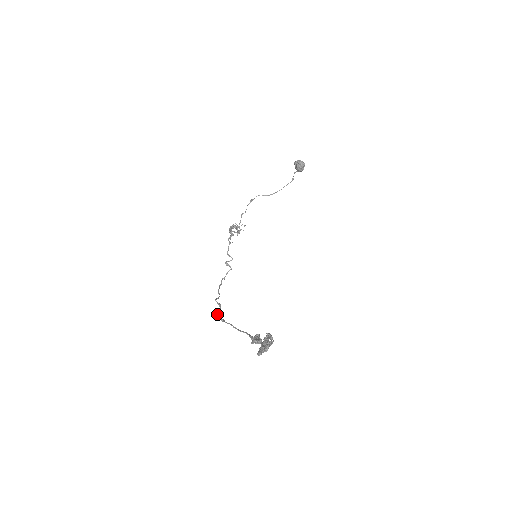
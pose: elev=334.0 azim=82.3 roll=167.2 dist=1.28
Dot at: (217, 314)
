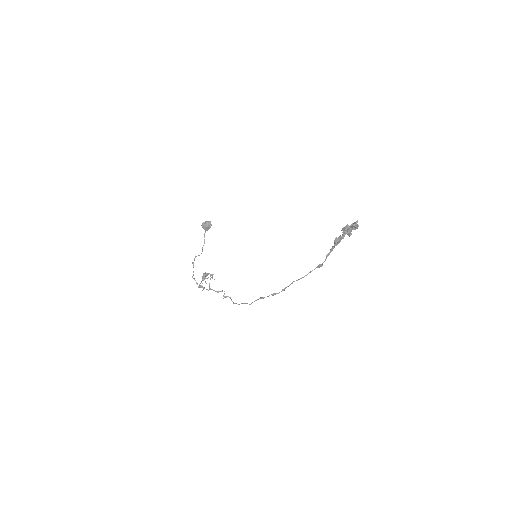
Dot at: (274, 293)
